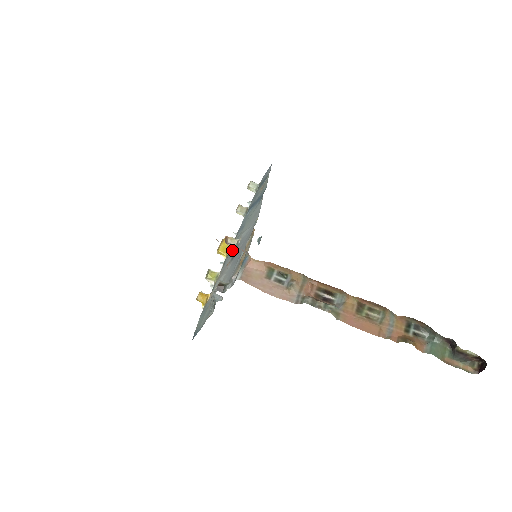
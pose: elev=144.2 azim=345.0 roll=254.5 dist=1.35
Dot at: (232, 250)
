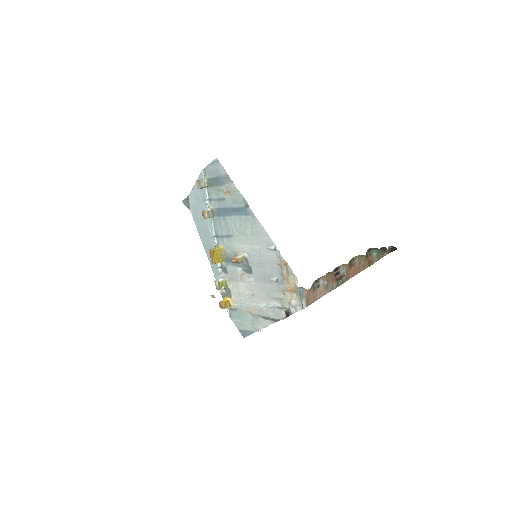
Dot at: occluded
